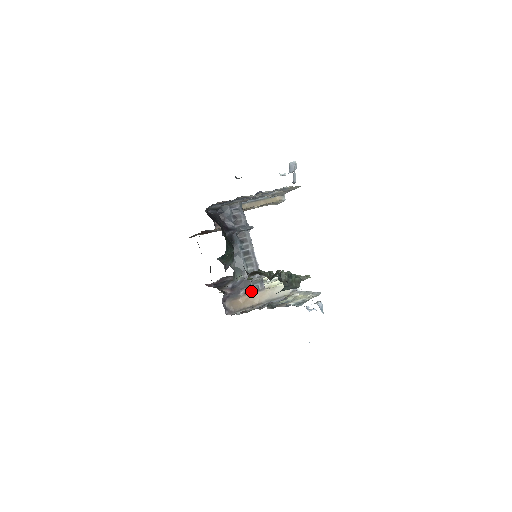
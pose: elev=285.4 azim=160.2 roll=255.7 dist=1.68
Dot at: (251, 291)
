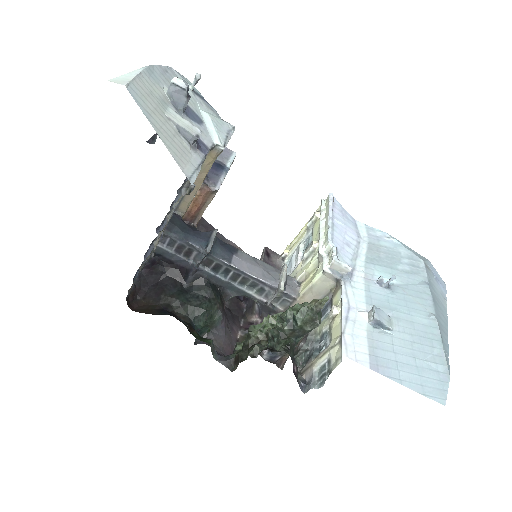
Dot at: (282, 309)
